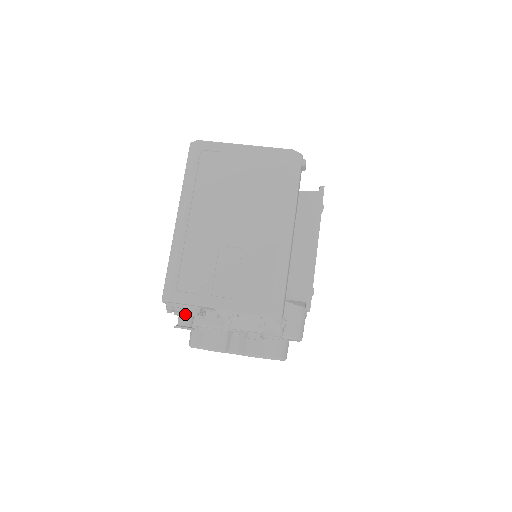
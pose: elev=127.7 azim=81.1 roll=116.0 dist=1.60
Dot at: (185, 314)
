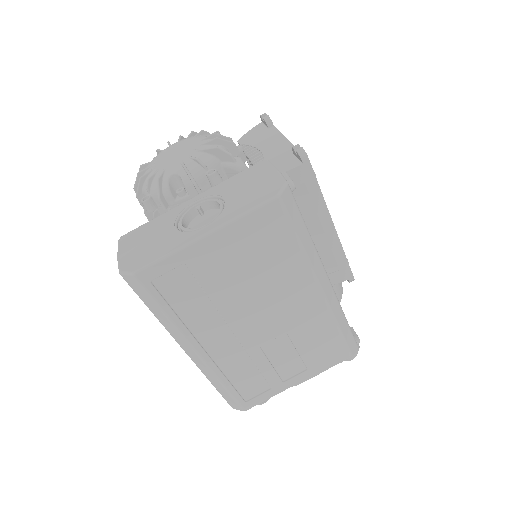
Dot at: occluded
